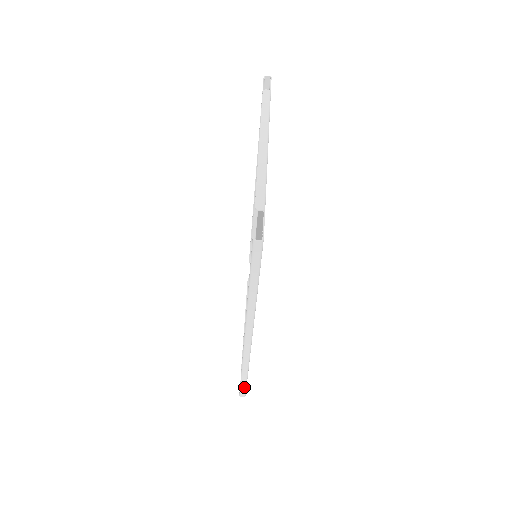
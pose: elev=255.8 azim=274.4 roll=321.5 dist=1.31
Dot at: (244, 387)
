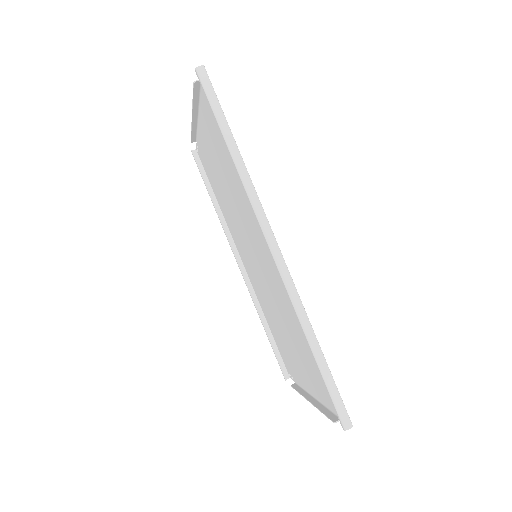
Dot at: (334, 388)
